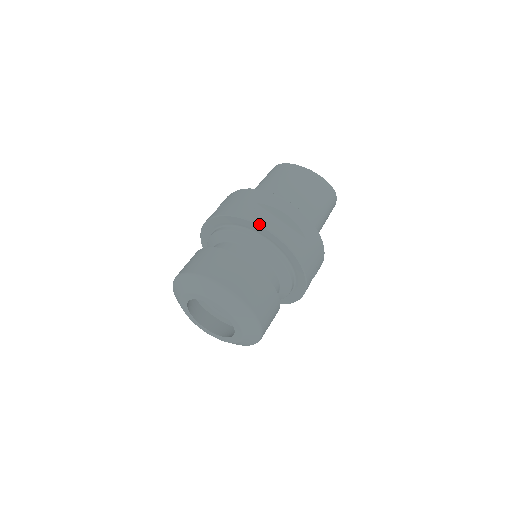
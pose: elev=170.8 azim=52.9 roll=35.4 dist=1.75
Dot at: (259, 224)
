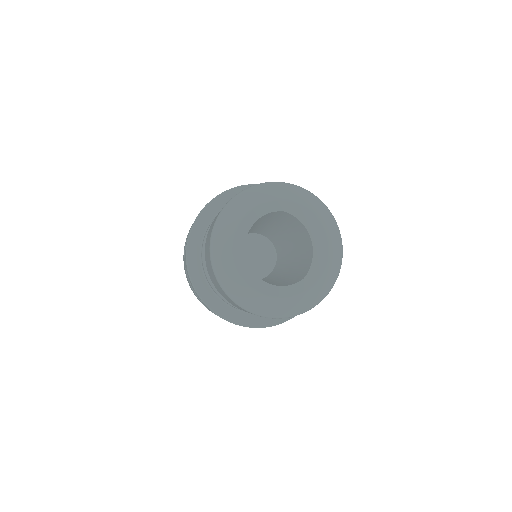
Dot at: occluded
